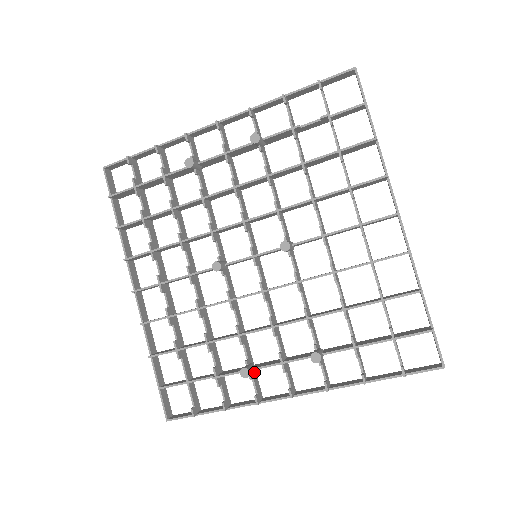
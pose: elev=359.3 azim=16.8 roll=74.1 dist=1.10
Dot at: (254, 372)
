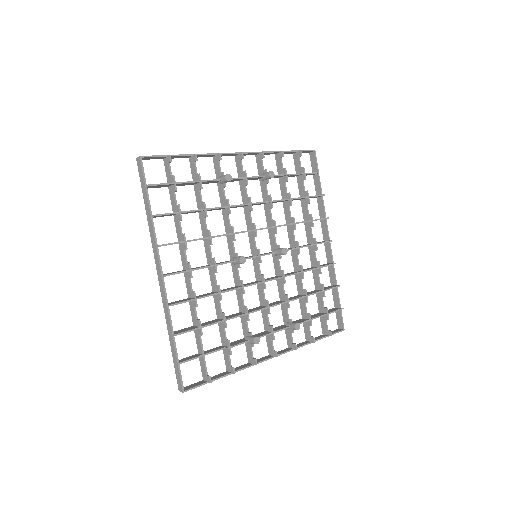
Dot at: (248, 343)
